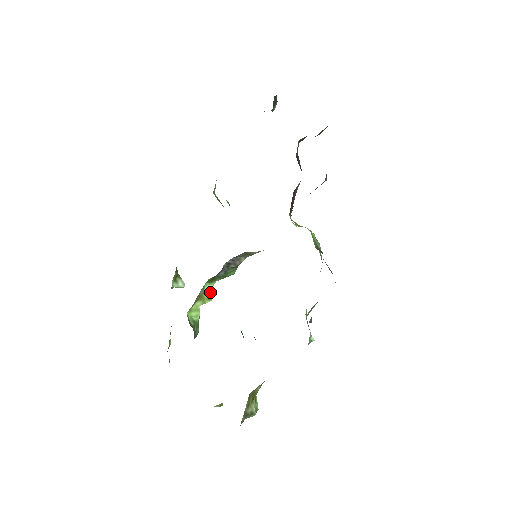
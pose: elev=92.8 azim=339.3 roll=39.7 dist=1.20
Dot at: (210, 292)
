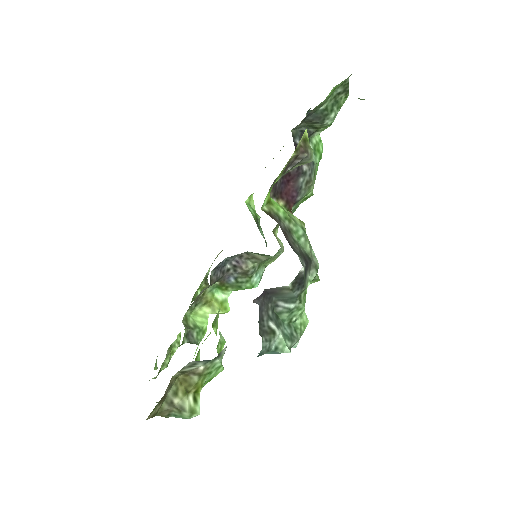
Dot at: (223, 302)
